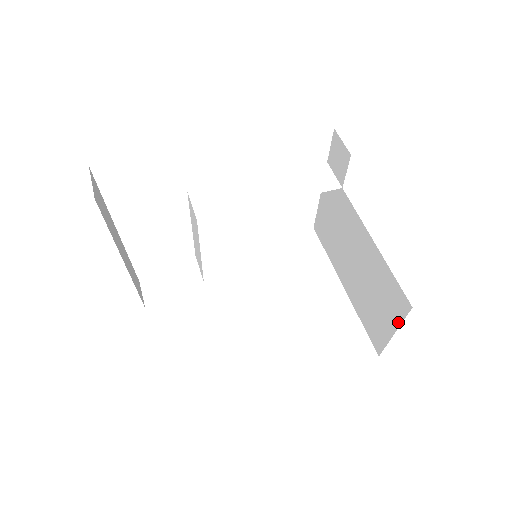
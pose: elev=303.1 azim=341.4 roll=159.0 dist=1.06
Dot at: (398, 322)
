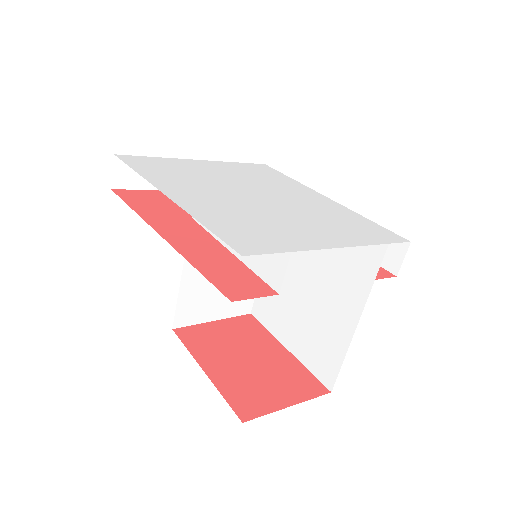
Dot at: (274, 409)
